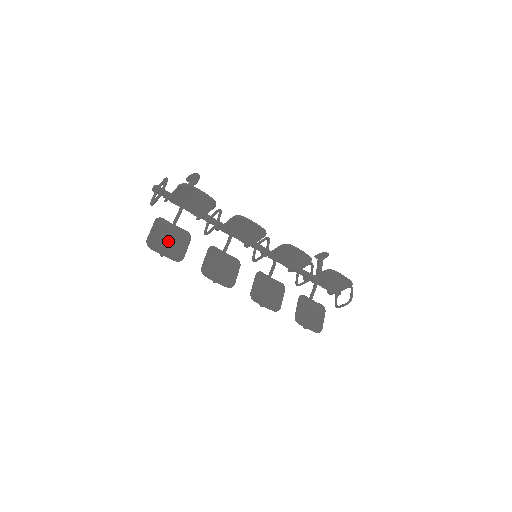
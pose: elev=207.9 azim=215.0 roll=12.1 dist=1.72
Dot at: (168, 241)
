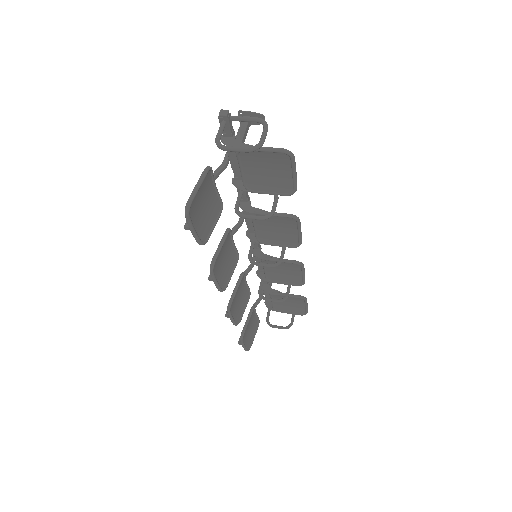
Dot at: (203, 208)
